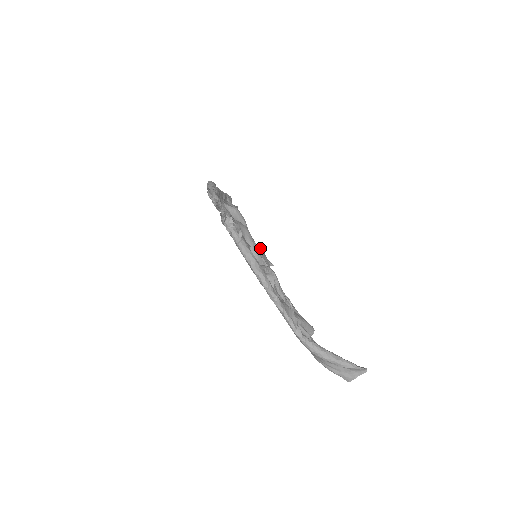
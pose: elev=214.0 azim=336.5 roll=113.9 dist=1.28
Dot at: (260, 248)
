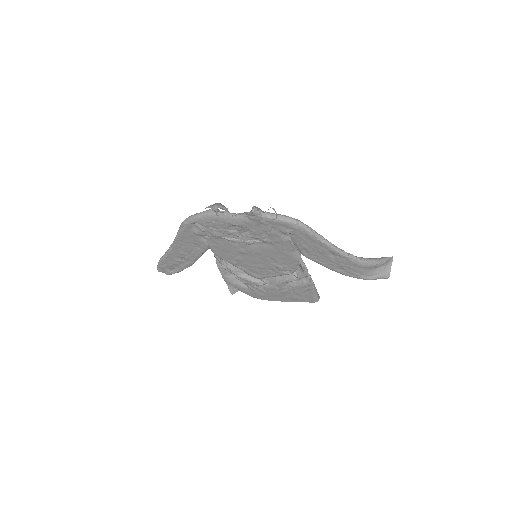
Dot at: occluded
